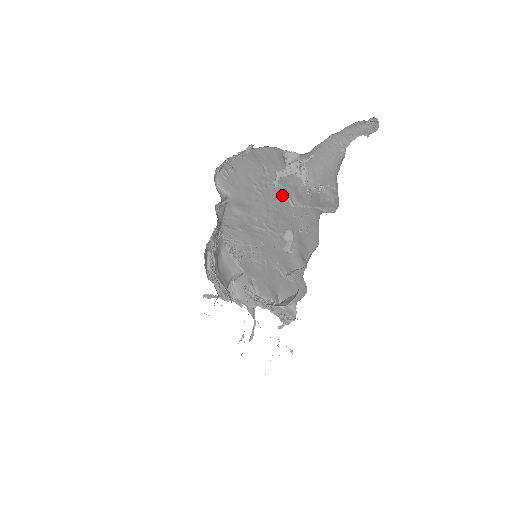
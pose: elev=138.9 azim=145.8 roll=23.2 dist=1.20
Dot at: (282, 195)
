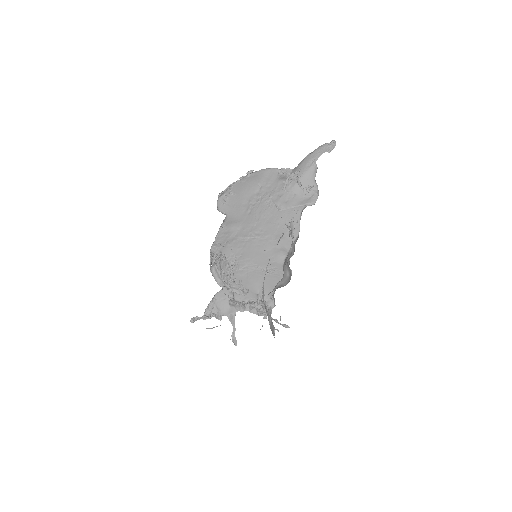
Dot at: (271, 204)
